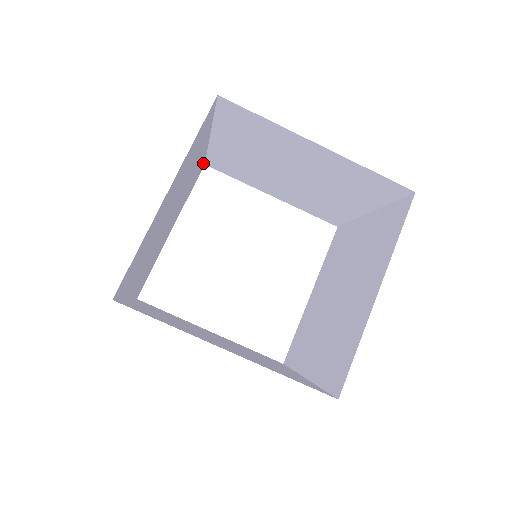
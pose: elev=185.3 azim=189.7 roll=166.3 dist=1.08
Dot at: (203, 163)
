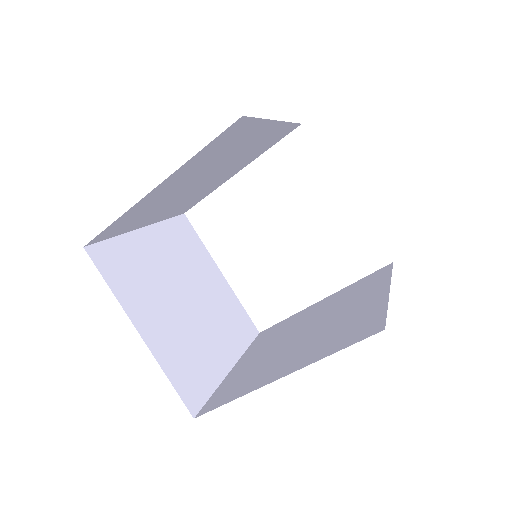
Dot at: (178, 220)
